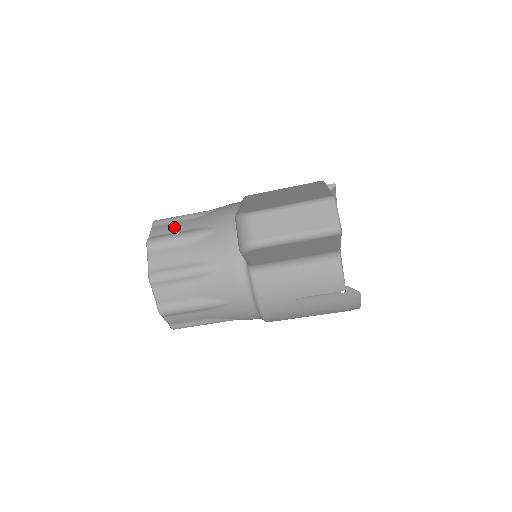
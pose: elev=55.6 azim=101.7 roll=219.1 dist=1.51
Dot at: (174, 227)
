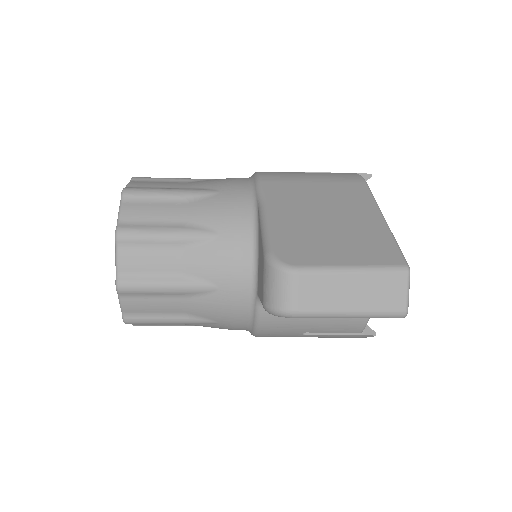
Dot at: (156, 212)
